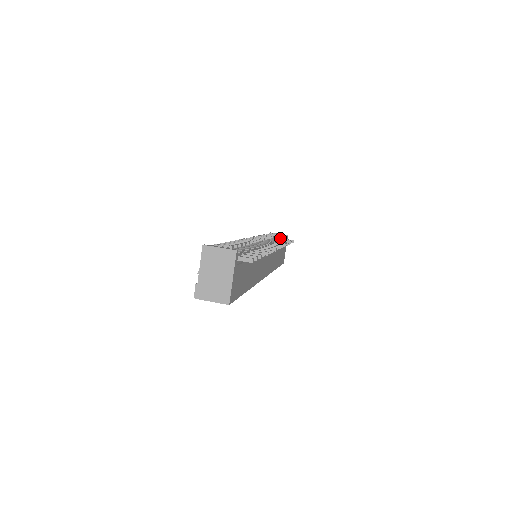
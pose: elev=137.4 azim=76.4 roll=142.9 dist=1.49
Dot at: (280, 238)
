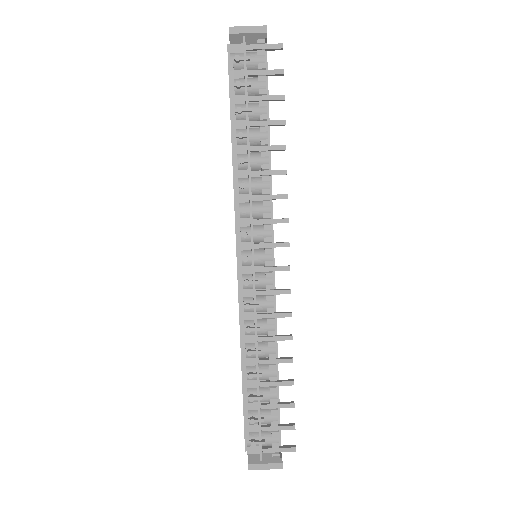
Dot at: (260, 86)
